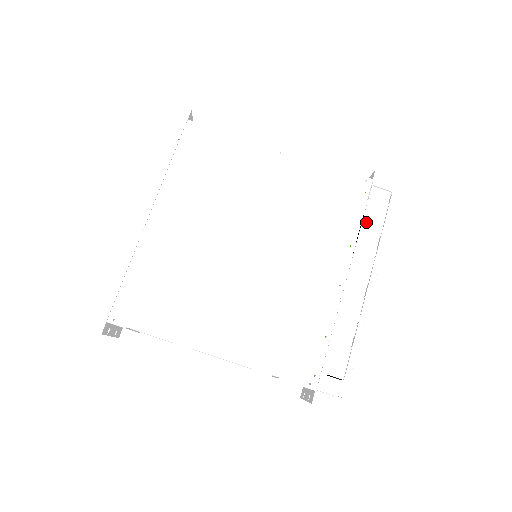
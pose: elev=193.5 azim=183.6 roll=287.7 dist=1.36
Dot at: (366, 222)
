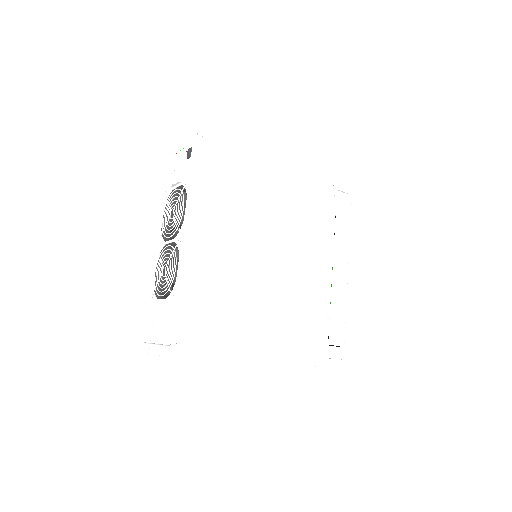
Dot at: (338, 221)
